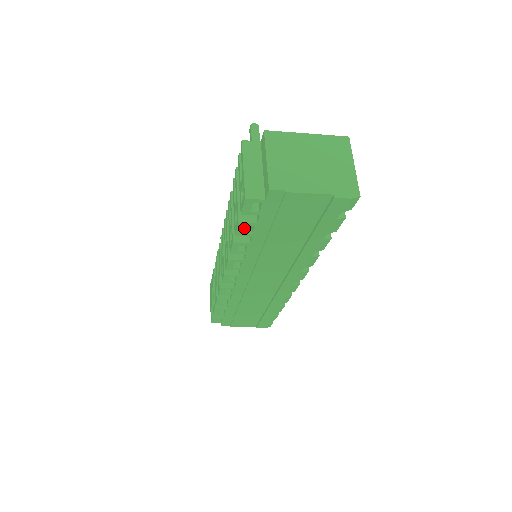
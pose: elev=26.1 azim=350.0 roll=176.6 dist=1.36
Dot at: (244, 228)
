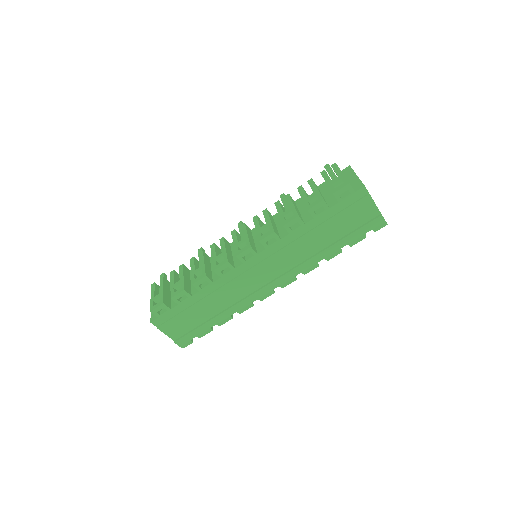
Dot at: occluded
